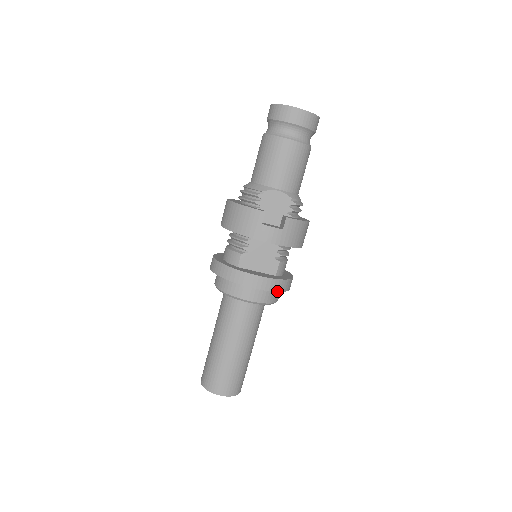
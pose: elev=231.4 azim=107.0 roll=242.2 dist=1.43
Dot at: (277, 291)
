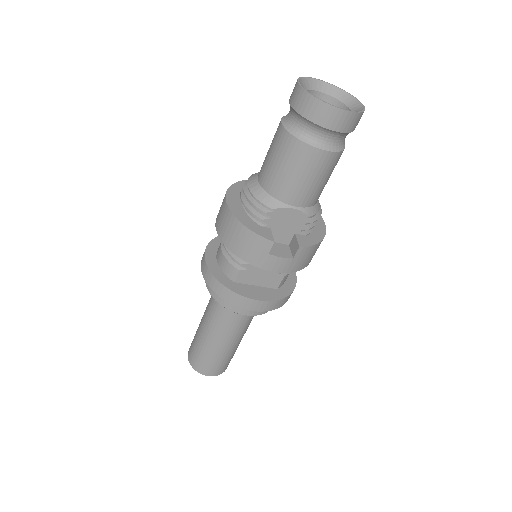
Dot at: (277, 308)
